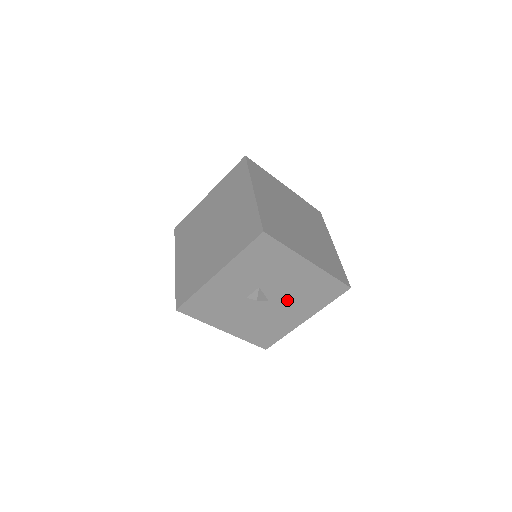
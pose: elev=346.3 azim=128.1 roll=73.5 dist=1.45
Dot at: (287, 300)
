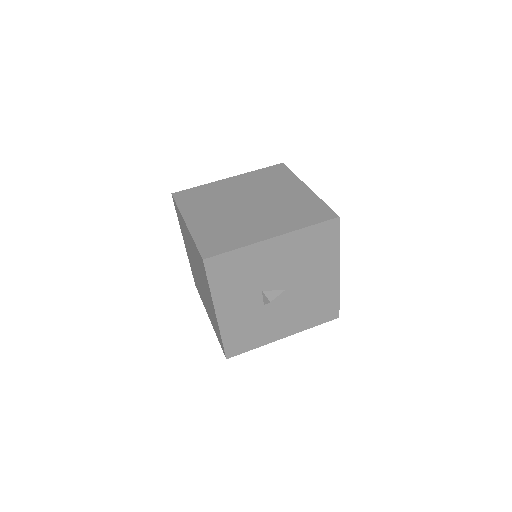
Dot at: (299, 276)
